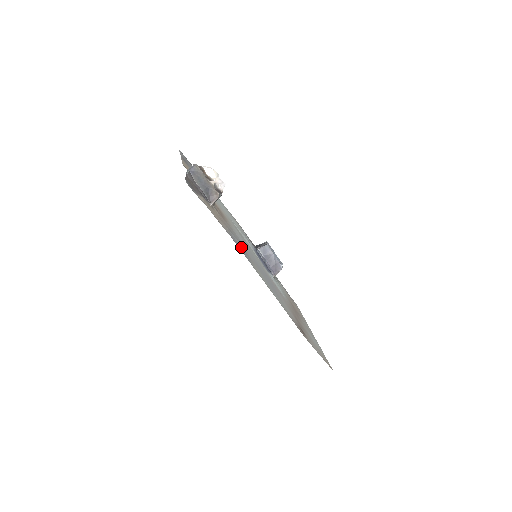
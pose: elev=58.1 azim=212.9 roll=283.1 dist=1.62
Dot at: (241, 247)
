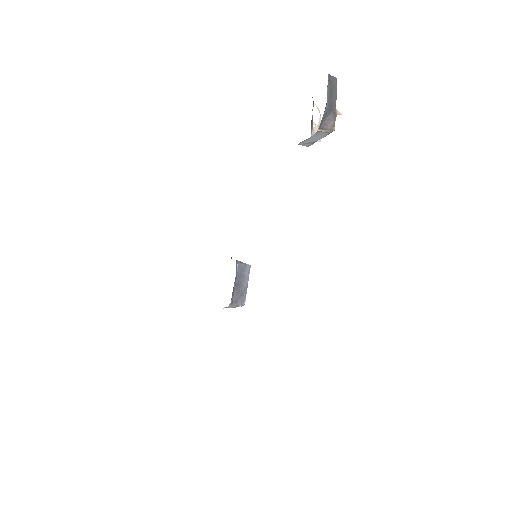
Dot at: occluded
